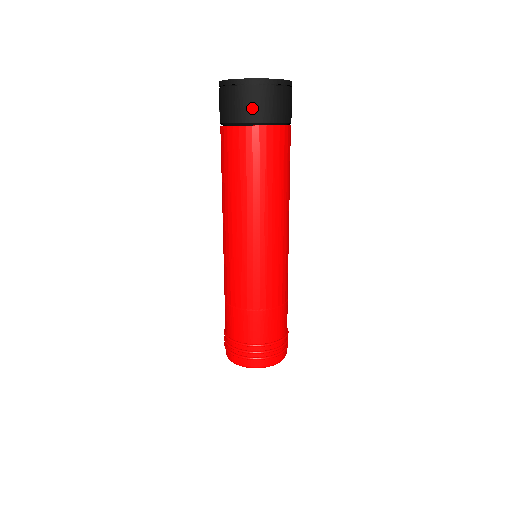
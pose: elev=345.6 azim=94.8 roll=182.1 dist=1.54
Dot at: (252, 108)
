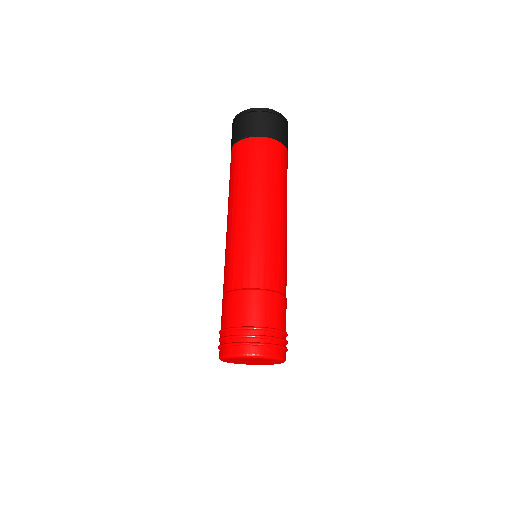
Dot at: (277, 129)
